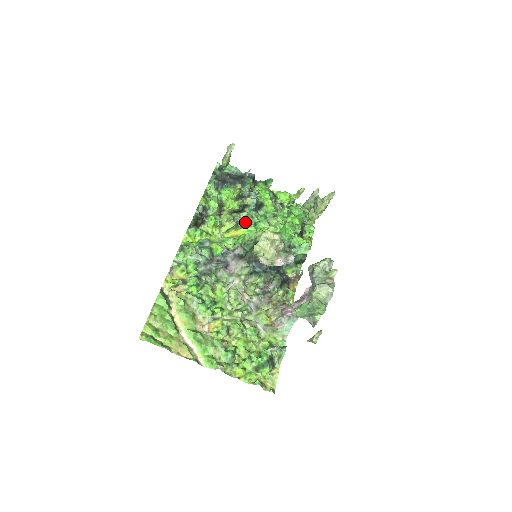
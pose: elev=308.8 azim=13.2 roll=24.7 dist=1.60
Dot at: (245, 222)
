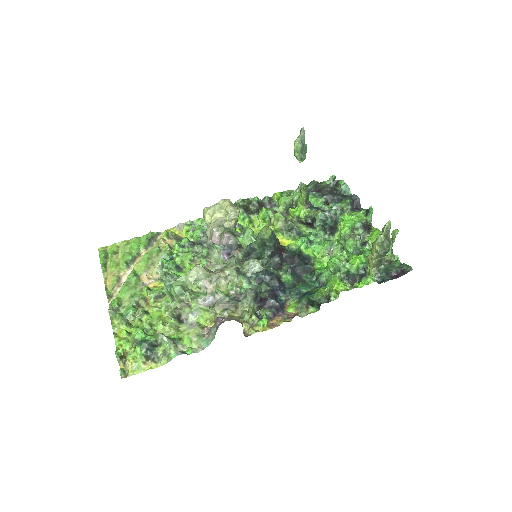
Dot at: (303, 236)
